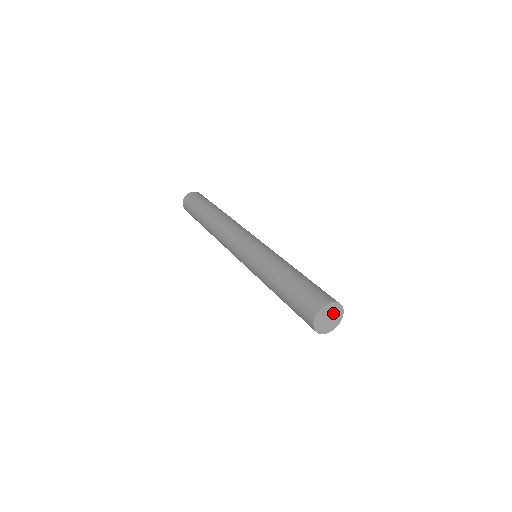
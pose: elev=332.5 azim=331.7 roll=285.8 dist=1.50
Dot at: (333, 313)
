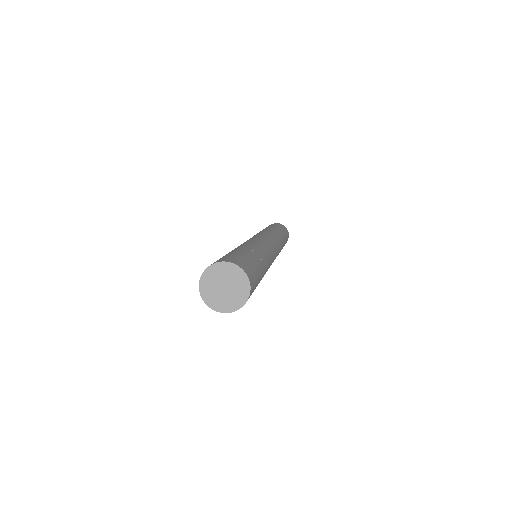
Dot at: (234, 288)
